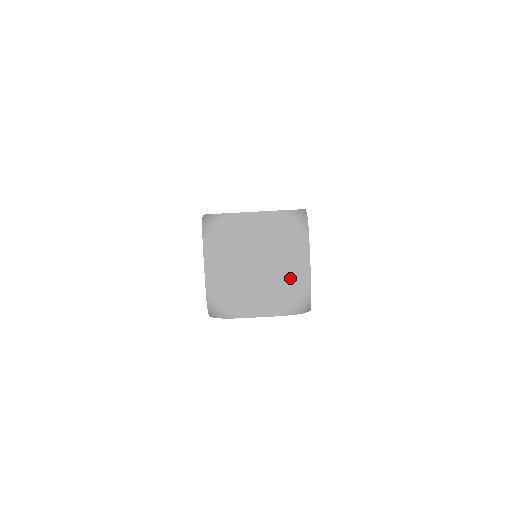
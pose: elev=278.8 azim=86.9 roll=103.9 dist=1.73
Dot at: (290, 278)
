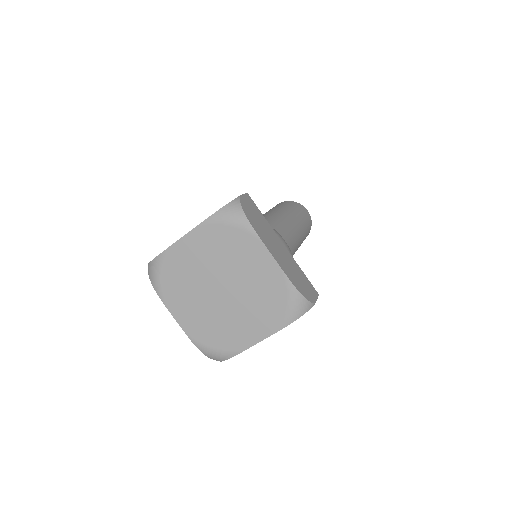
Dot at: (231, 330)
